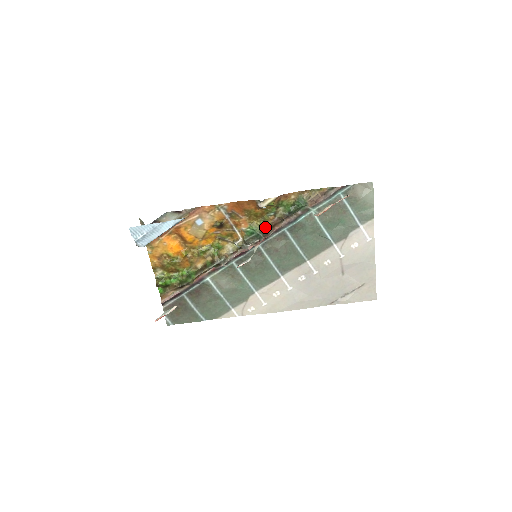
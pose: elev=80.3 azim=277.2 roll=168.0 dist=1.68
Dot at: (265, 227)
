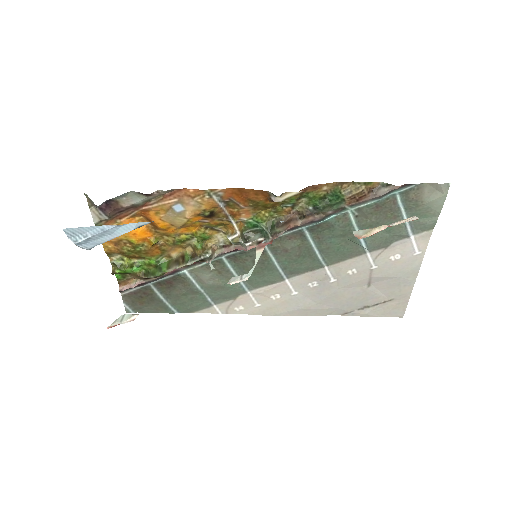
Dot at: (275, 220)
